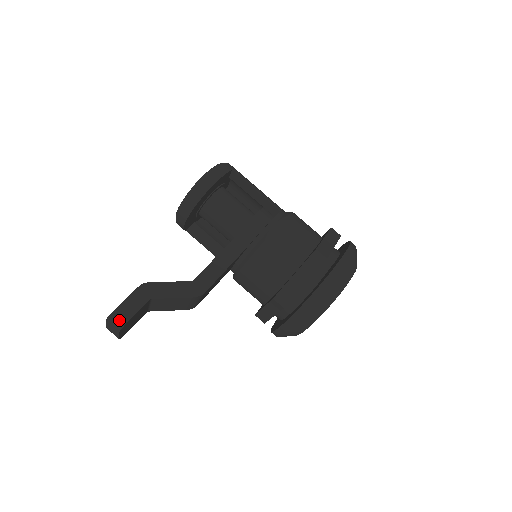
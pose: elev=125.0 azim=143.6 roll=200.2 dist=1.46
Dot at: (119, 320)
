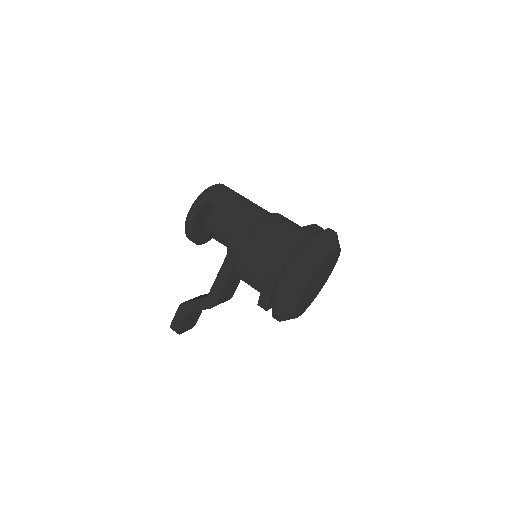
Dot at: (175, 330)
